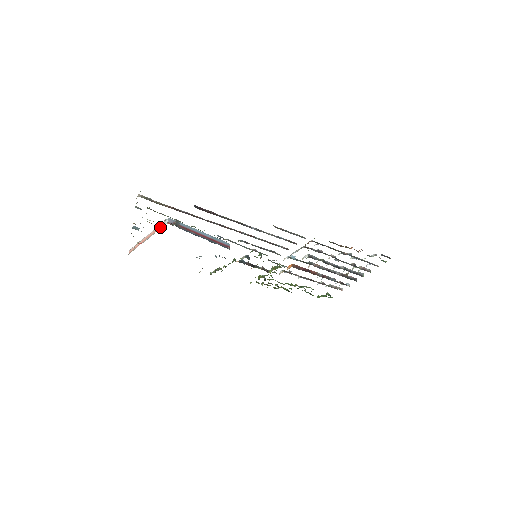
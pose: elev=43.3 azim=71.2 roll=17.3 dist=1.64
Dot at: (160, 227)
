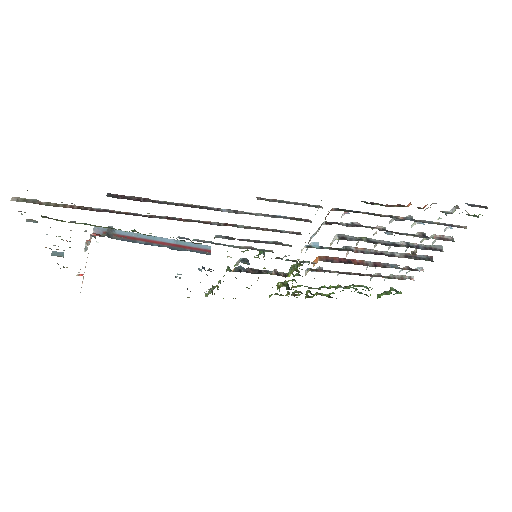
Dot at: (88, 244)
